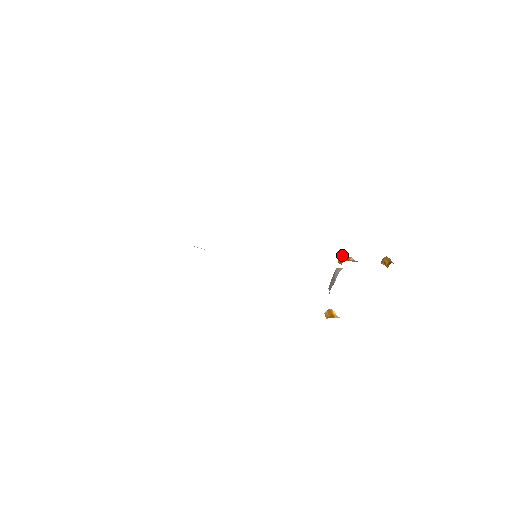
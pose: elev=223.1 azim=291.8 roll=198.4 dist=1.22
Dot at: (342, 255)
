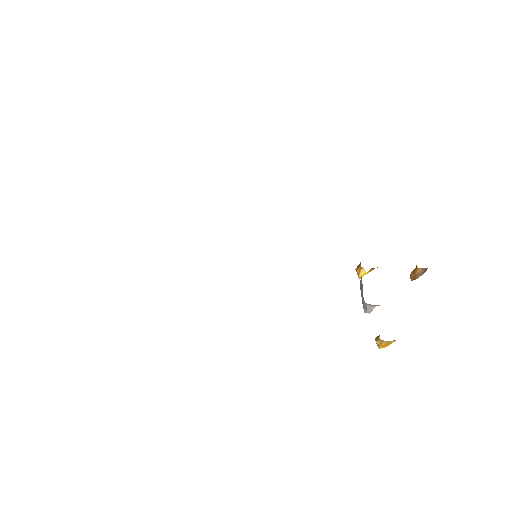
Dot at: occluded
